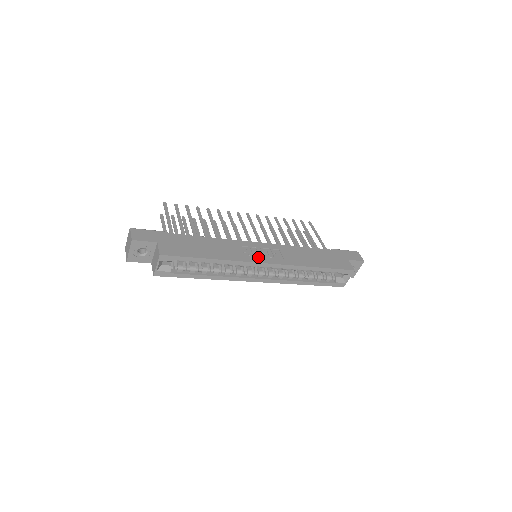
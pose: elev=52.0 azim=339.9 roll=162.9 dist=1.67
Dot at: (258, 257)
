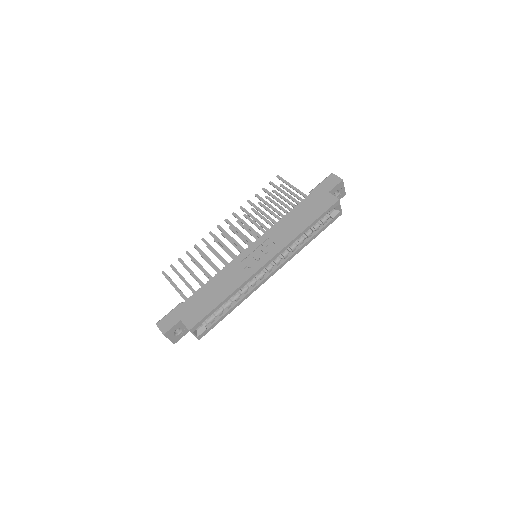
Dot at: (256, 263)
